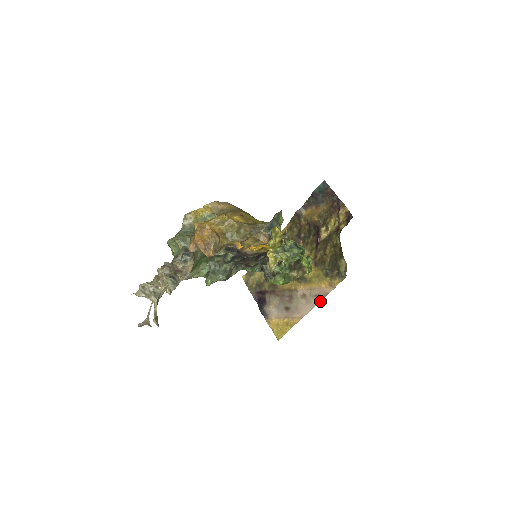
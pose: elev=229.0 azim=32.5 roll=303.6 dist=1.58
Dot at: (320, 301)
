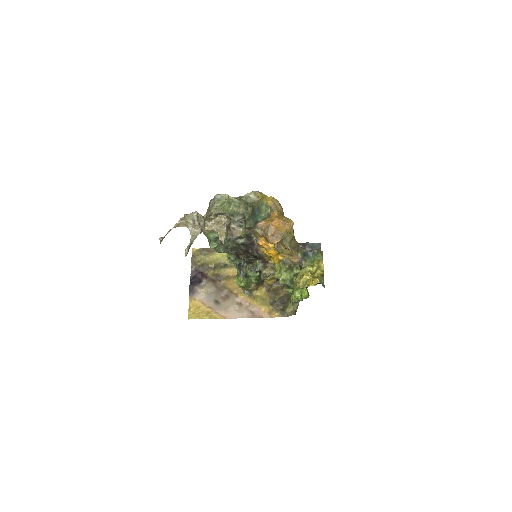
Dot at: occluded
